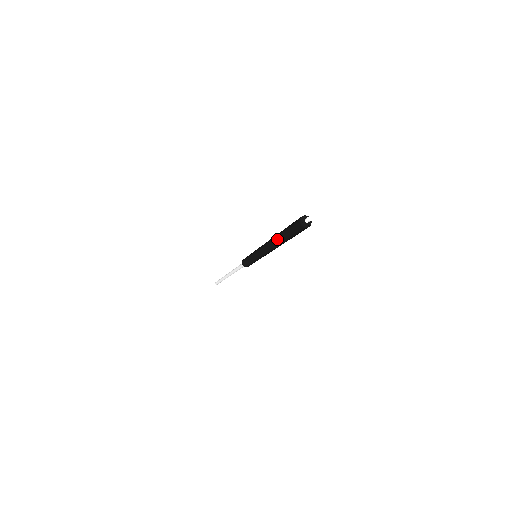
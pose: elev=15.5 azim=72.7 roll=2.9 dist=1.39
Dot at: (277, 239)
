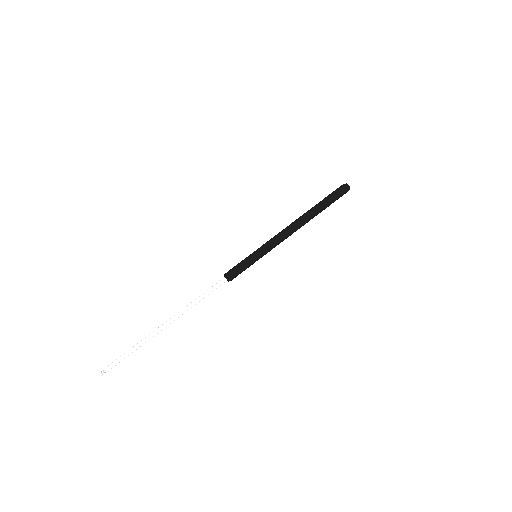
Dot at: (310, 210)
